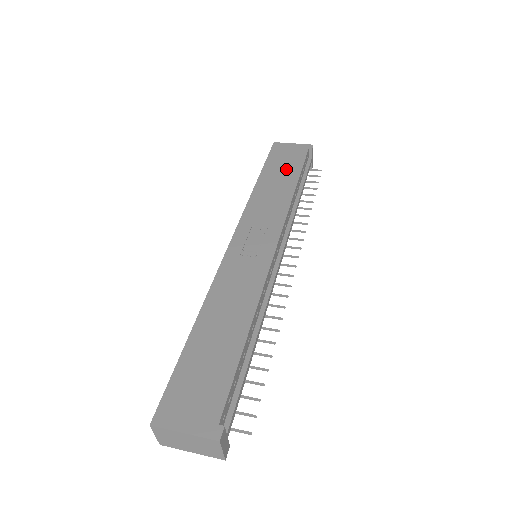
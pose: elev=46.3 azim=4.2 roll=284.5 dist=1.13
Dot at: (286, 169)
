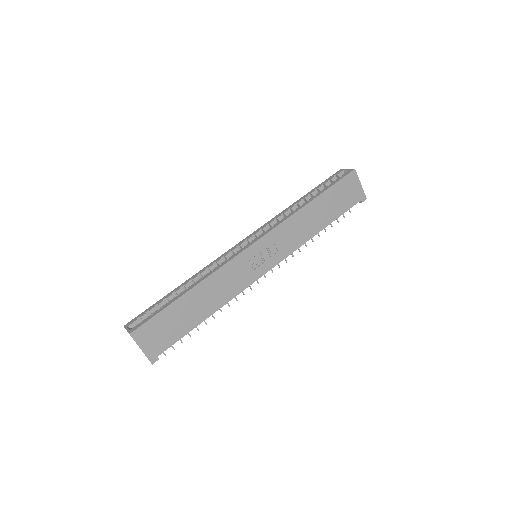
Dot at: (333, 207)
